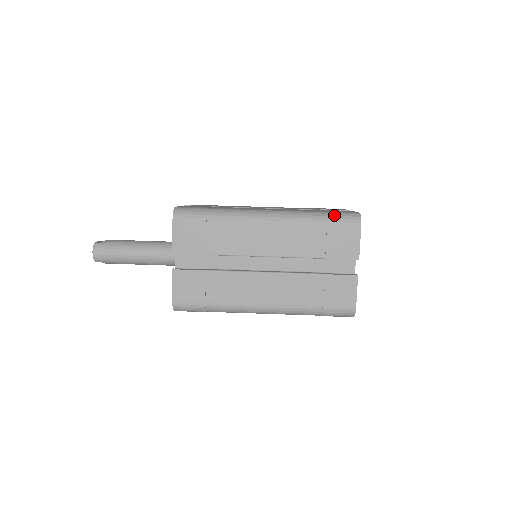
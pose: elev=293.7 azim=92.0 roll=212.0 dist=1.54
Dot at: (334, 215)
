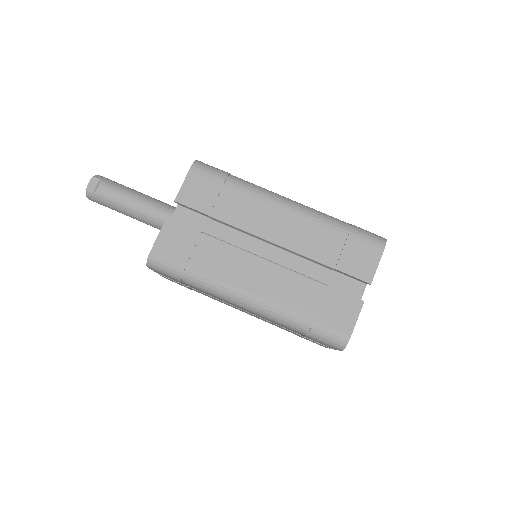
Dot at: (317, 334)
